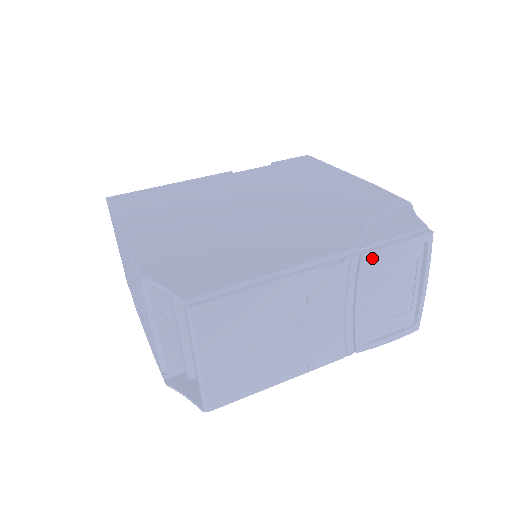
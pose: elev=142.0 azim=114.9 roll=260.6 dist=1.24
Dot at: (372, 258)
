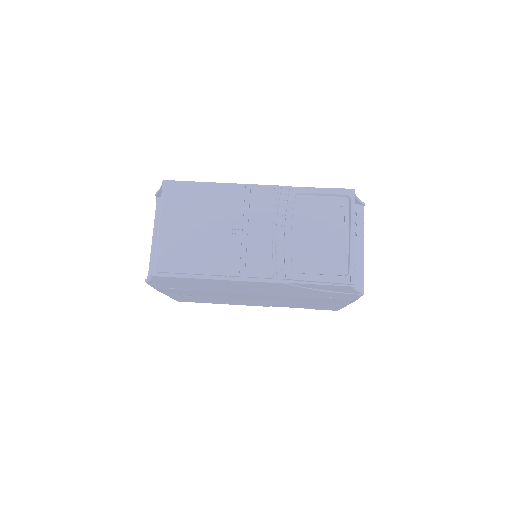
Dot at: (299, 193)
